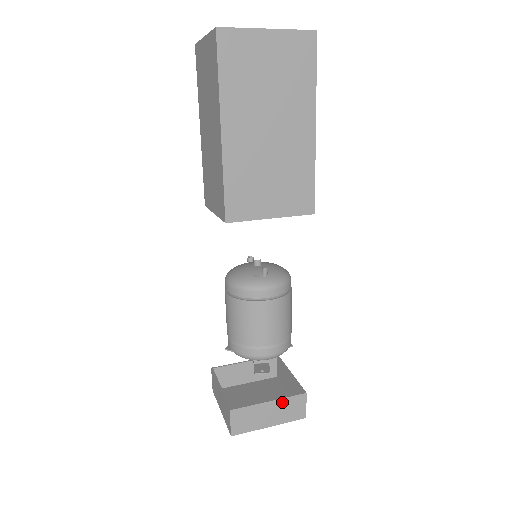
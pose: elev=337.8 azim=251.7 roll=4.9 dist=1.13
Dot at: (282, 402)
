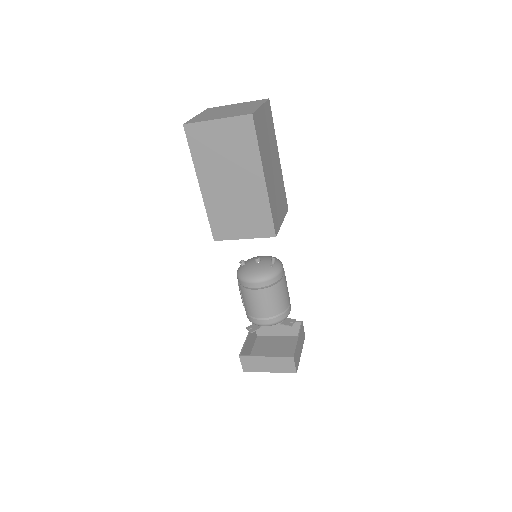
Dot at: (300, 335)
